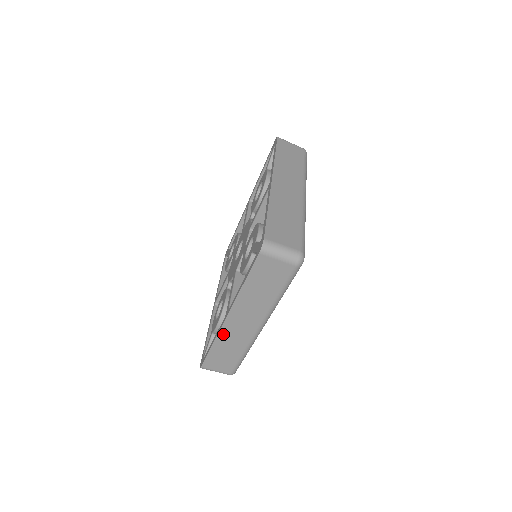
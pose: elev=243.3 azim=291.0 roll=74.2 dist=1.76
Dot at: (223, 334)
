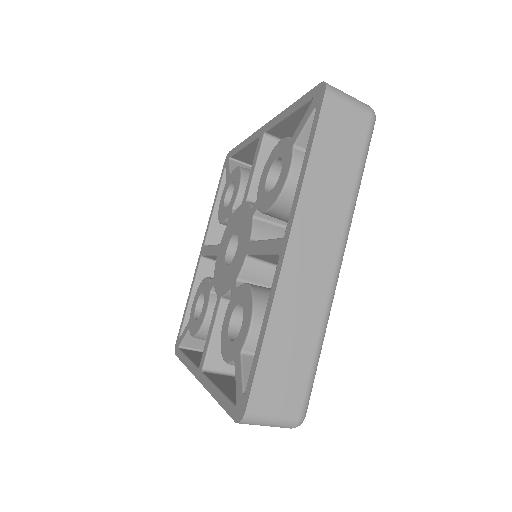
Dot at: occluded
